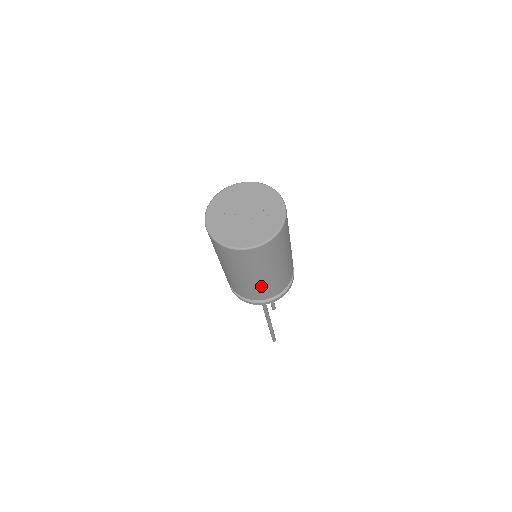
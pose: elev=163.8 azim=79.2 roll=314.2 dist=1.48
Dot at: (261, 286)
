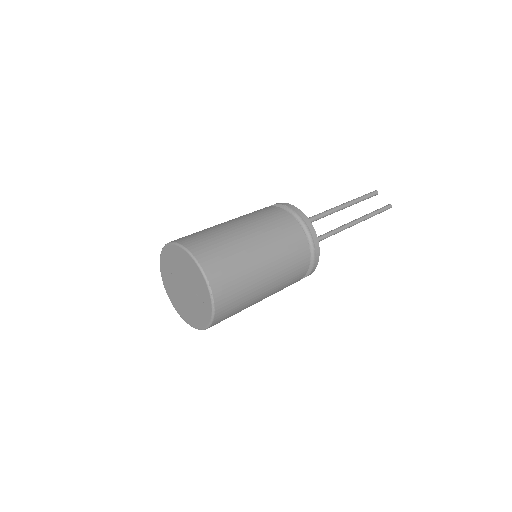
Dot at: occluded
